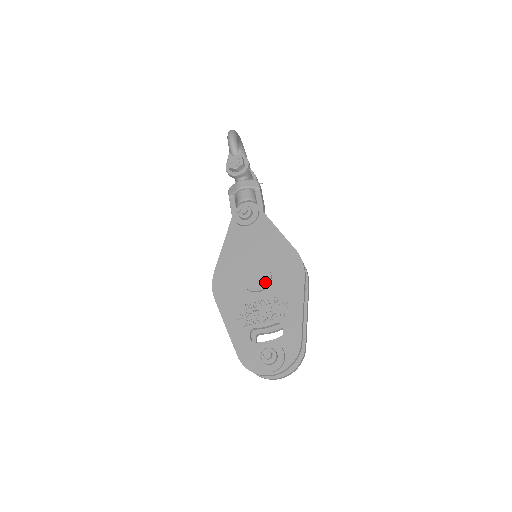
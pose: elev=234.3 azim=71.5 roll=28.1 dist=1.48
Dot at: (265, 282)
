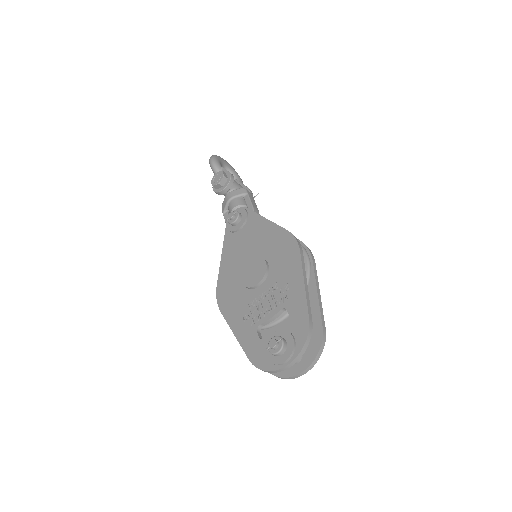
Dot at: (262, 273)
